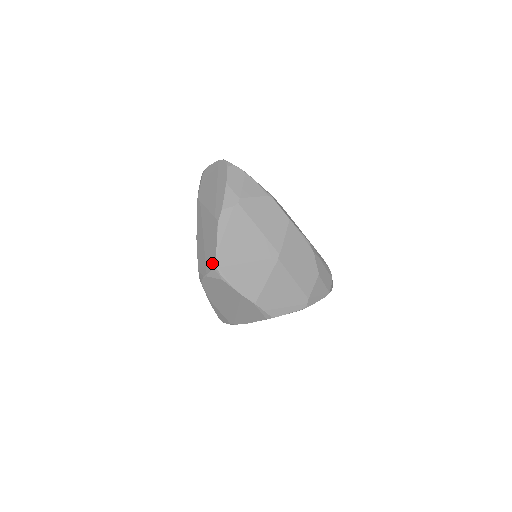
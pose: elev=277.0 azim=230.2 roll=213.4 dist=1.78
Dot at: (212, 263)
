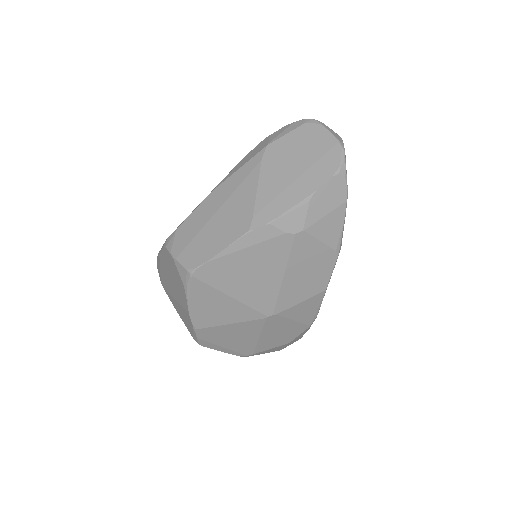
Dot at: (192, 262)
